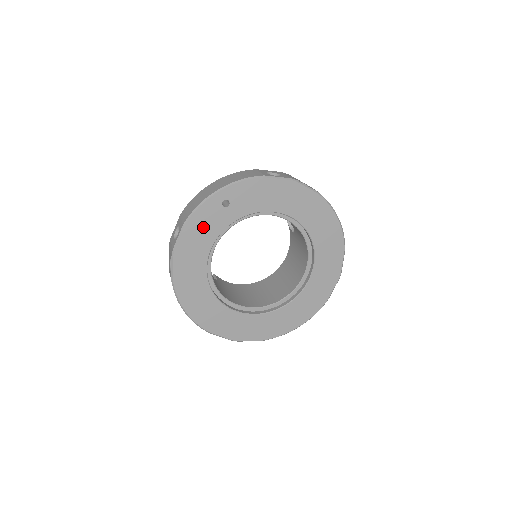
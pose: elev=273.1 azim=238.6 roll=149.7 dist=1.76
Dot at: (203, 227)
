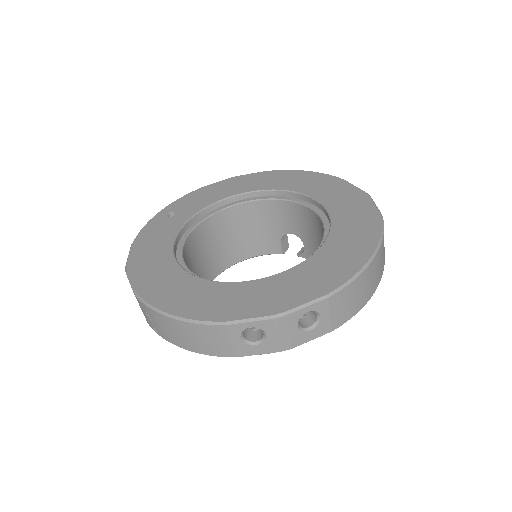
Dot at: (154, 237)
